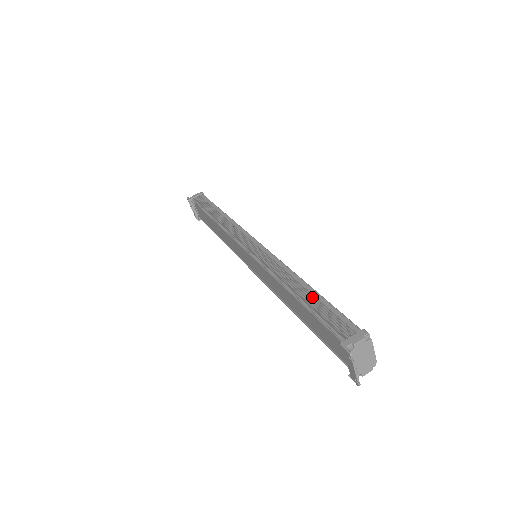
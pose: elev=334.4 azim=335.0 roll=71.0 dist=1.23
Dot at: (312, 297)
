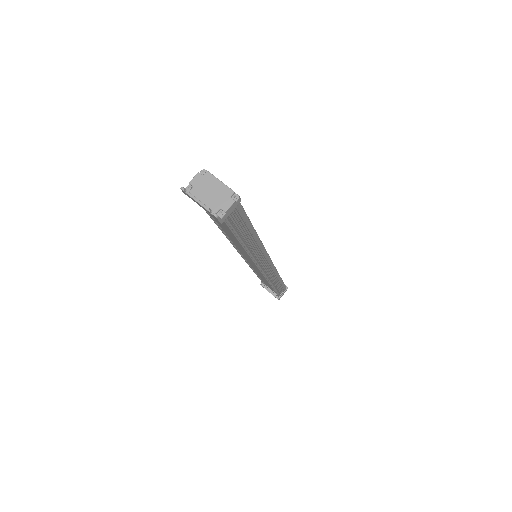
Dot at: occluded
